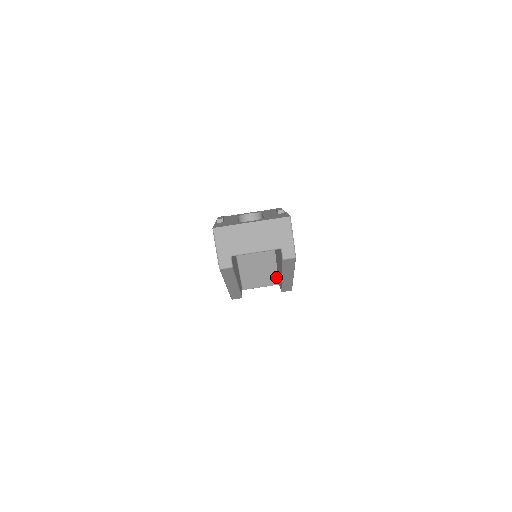
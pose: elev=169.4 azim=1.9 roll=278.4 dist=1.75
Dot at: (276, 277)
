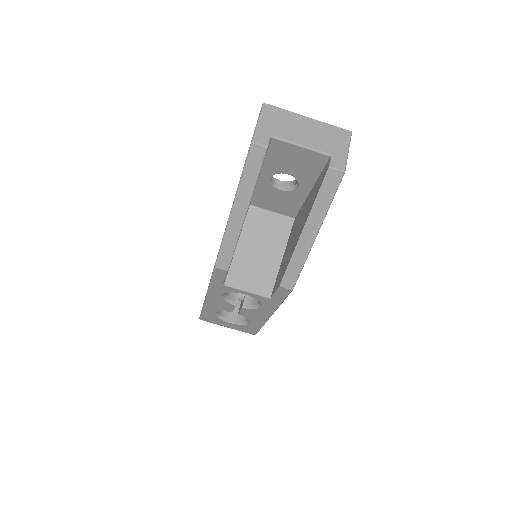
Dot at: (272, 284)
